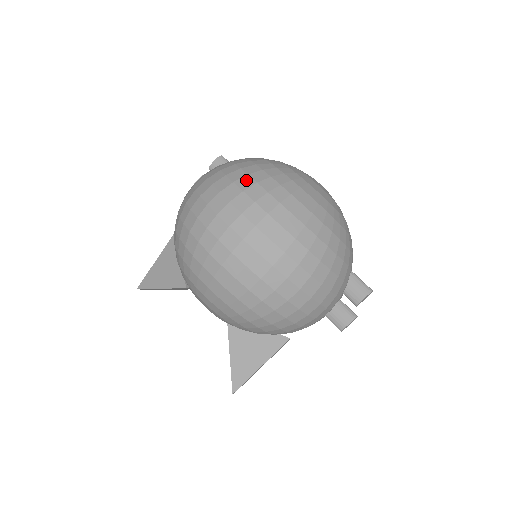
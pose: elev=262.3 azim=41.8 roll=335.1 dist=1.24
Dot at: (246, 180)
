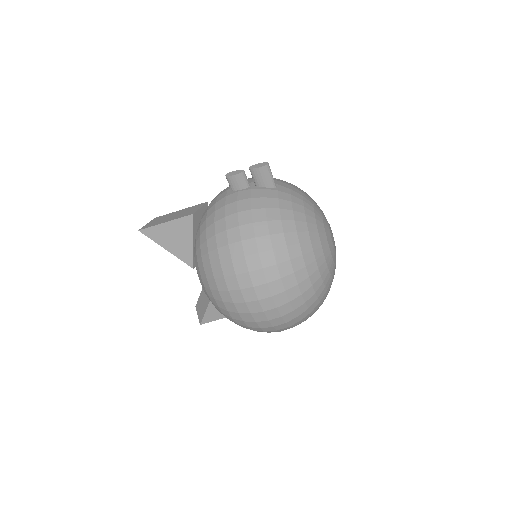
Dot at: (291, 279)
